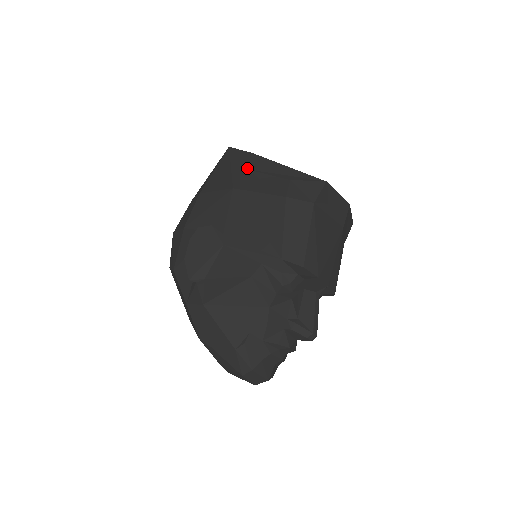
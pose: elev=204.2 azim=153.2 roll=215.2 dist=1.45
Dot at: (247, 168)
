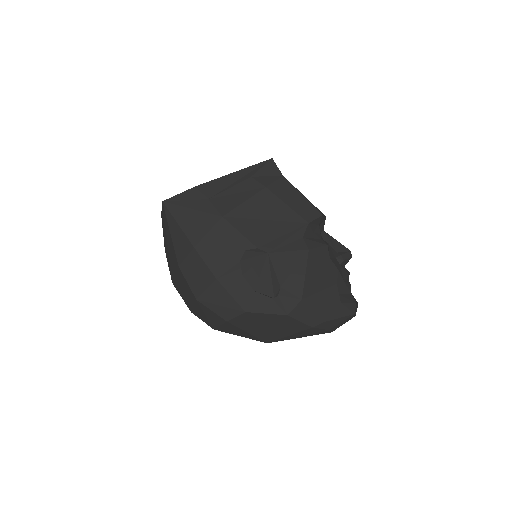
Dot at: (208, 198)
